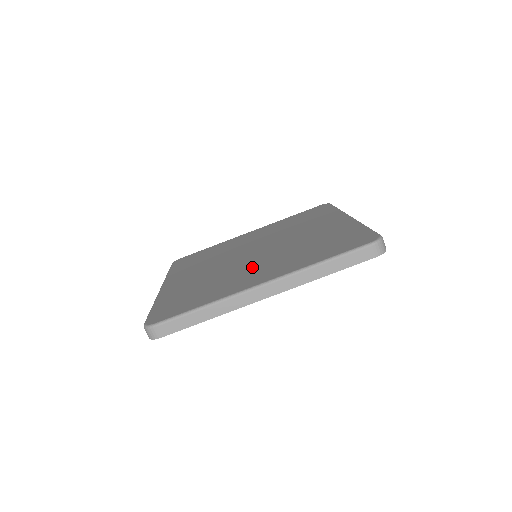
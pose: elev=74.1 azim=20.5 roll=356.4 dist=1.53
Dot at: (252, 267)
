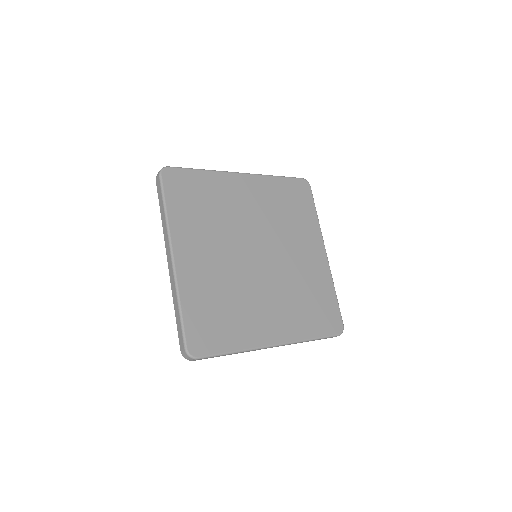
Dot at: (263, 298)
